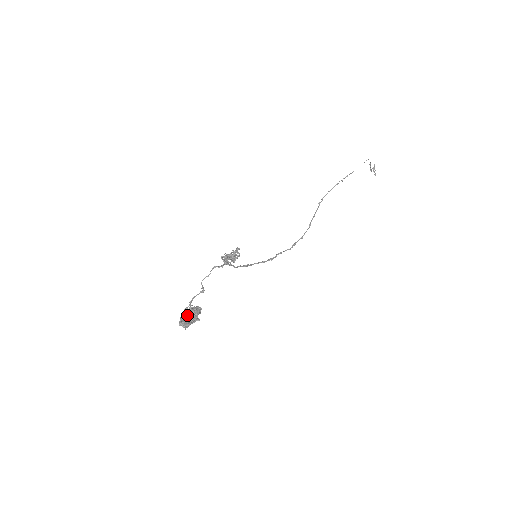
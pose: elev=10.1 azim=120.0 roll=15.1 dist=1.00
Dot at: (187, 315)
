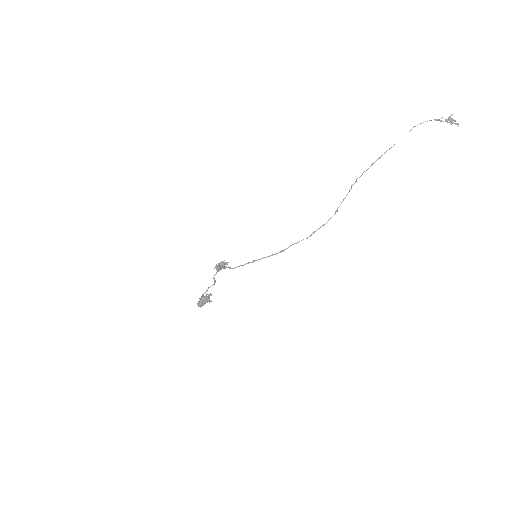
Dot at: (200, 300)
